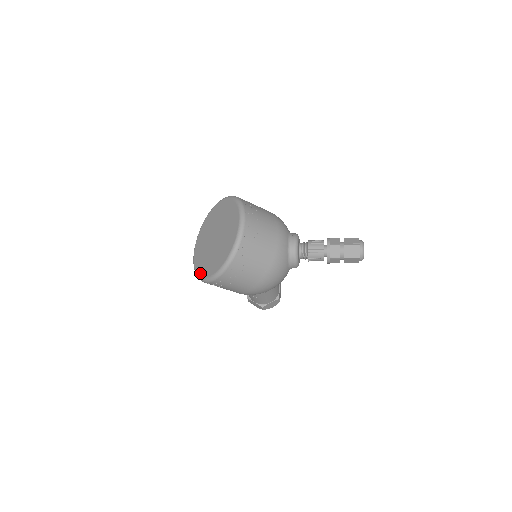
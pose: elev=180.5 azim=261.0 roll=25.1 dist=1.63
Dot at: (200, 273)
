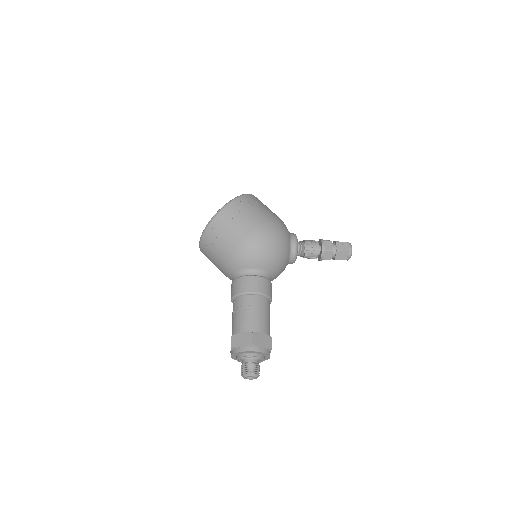
Dot at: occluded
